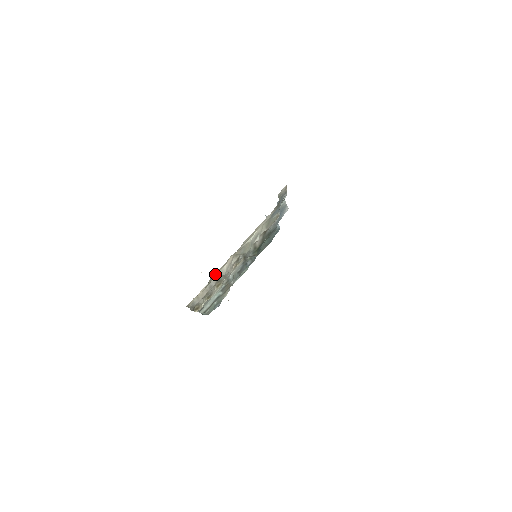
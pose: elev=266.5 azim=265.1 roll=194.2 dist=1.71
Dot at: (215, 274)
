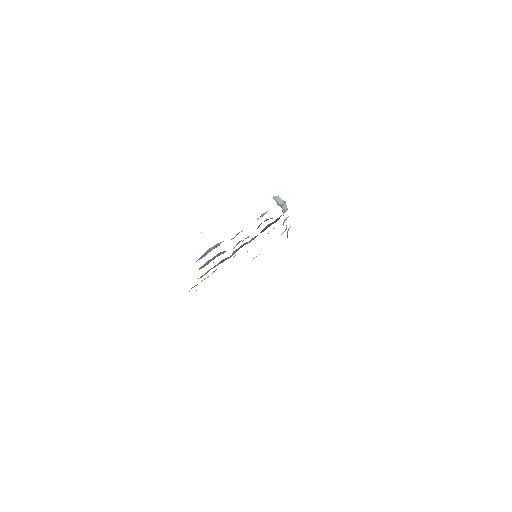
Dot at: occluded
